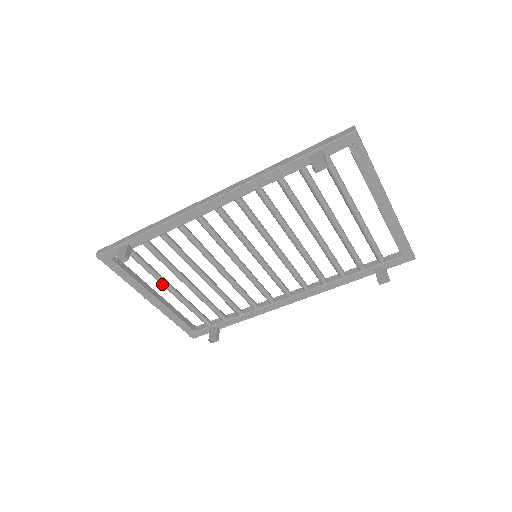
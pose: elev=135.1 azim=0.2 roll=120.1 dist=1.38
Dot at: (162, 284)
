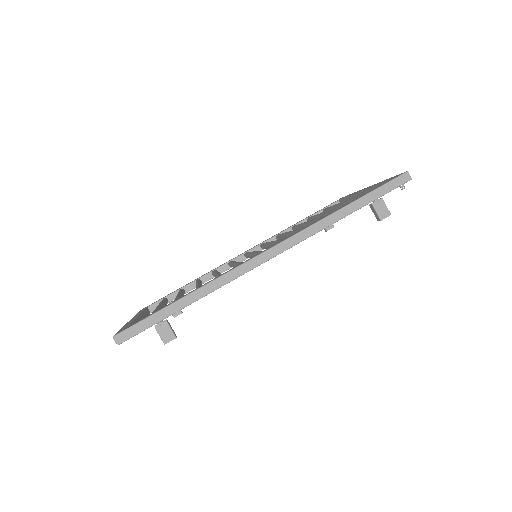
Dot at: occluded
